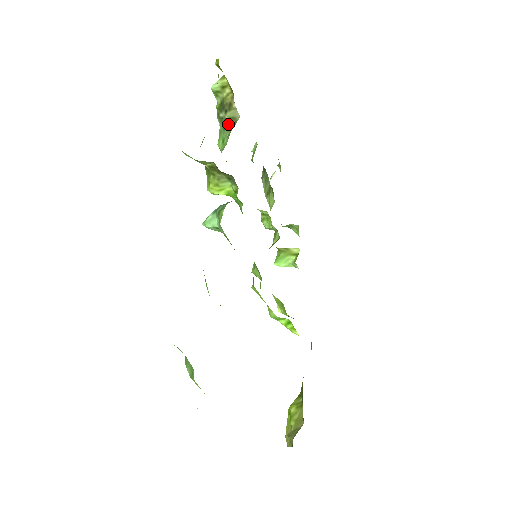
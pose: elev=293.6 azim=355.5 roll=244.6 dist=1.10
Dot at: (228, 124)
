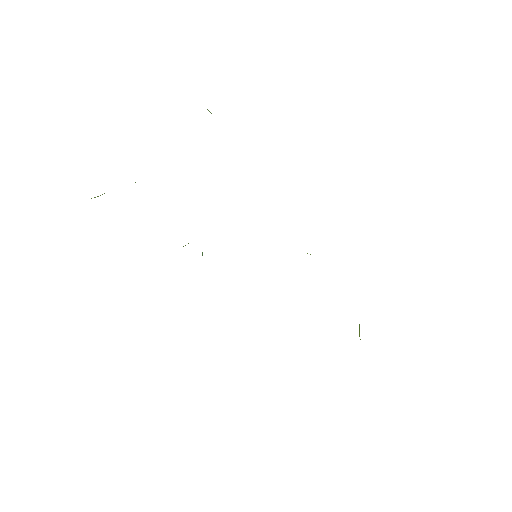
Dot at: occluded
